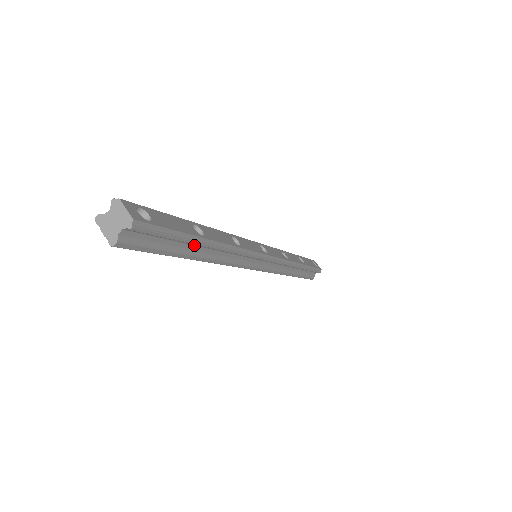
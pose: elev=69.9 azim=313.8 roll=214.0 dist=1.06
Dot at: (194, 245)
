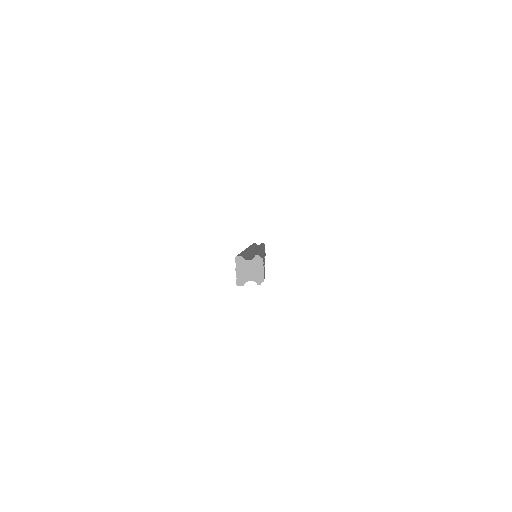
Dot at: occluded
